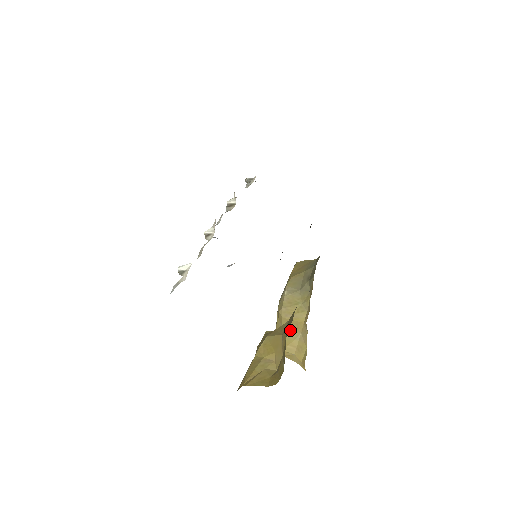
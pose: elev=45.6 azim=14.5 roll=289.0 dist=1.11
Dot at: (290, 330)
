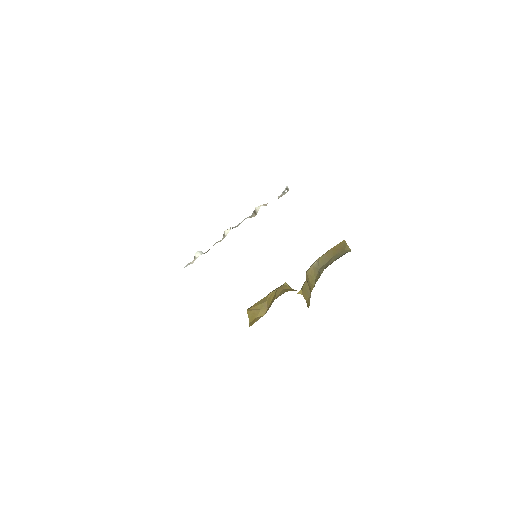
Dot at: (308, 287)
